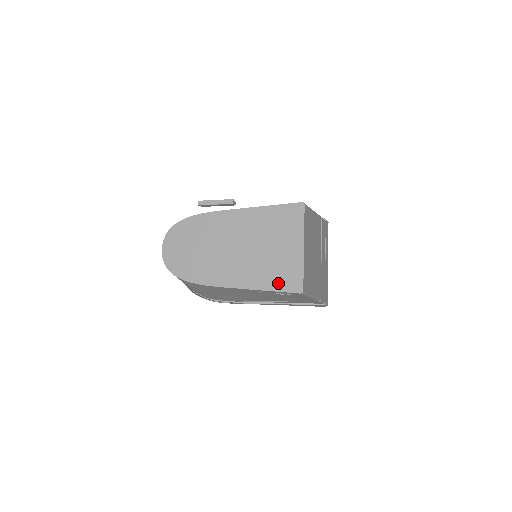
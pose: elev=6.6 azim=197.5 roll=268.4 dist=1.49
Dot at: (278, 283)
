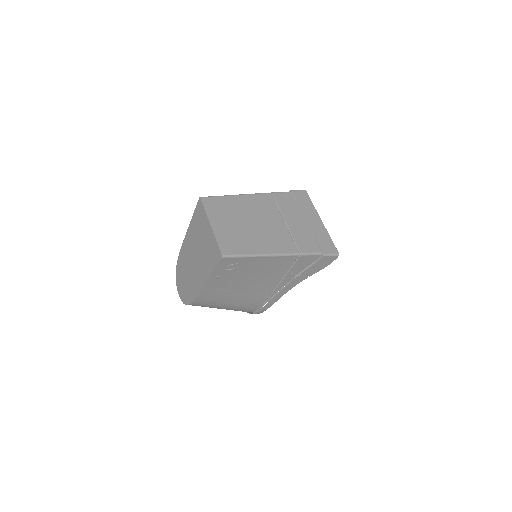
Dot at: (213, 262)
